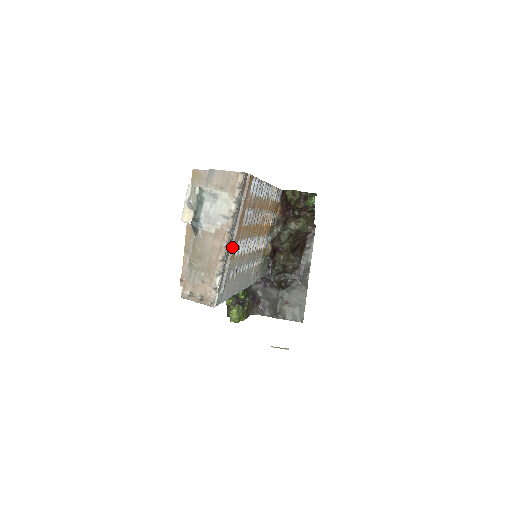
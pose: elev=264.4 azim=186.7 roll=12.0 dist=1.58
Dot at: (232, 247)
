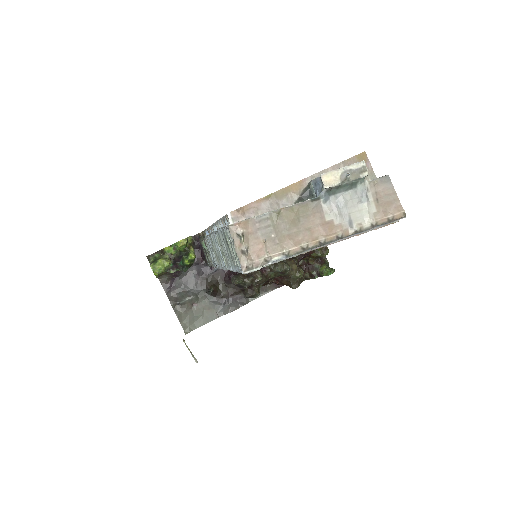
Dot at: (316, 248)
